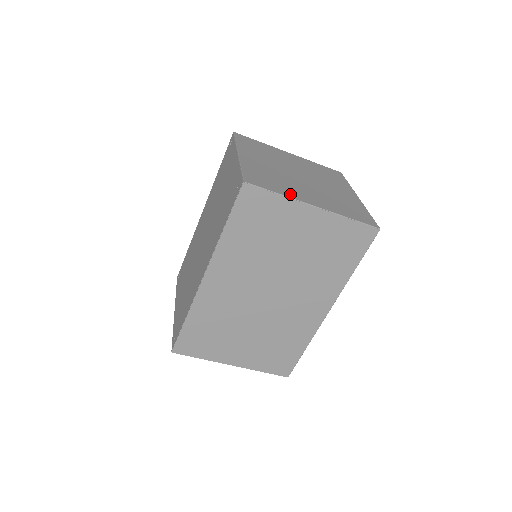
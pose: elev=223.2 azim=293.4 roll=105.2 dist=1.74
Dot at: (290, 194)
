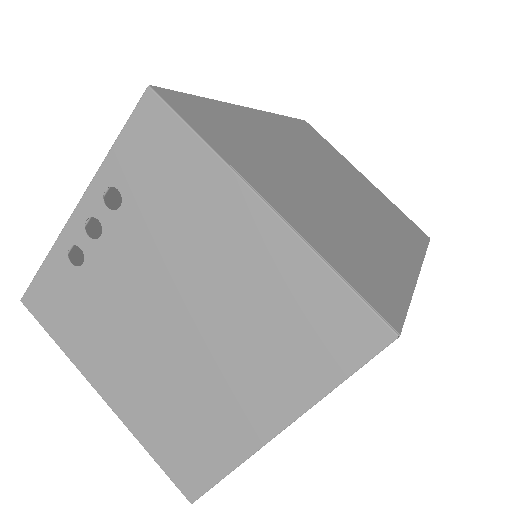
Dot at: occluded
